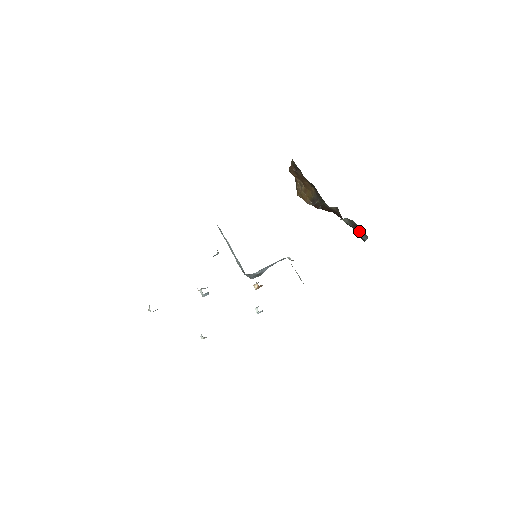
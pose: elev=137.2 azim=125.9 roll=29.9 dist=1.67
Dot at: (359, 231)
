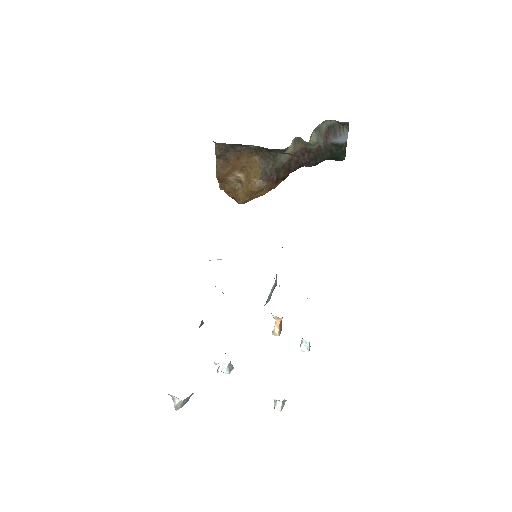
Dot at: (334, 138)
